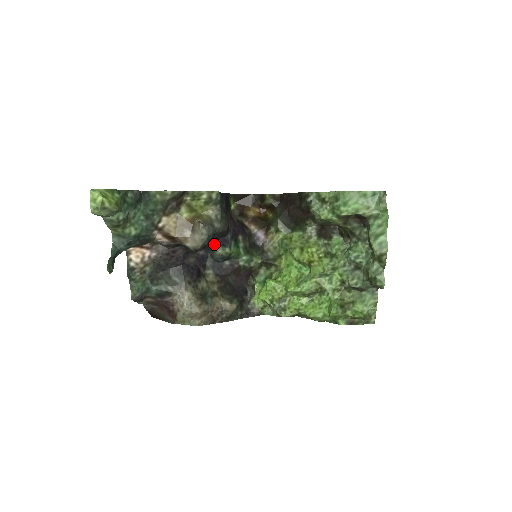
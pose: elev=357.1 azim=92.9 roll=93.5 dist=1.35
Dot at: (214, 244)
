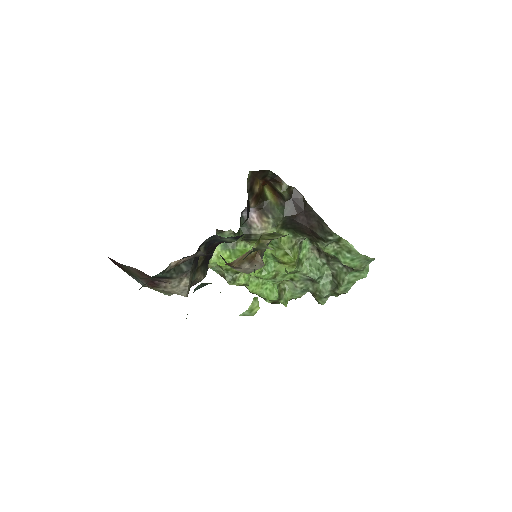
Dot at: occluded
